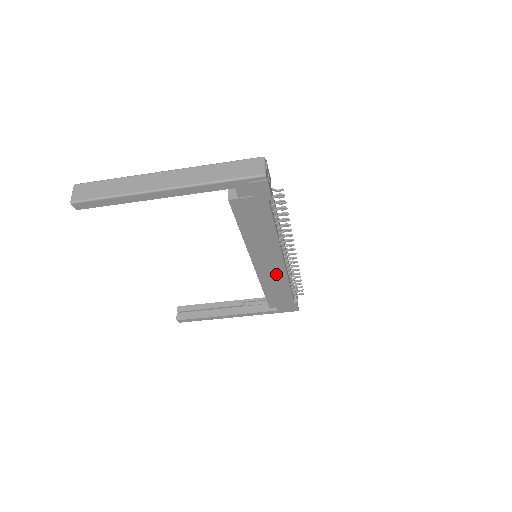
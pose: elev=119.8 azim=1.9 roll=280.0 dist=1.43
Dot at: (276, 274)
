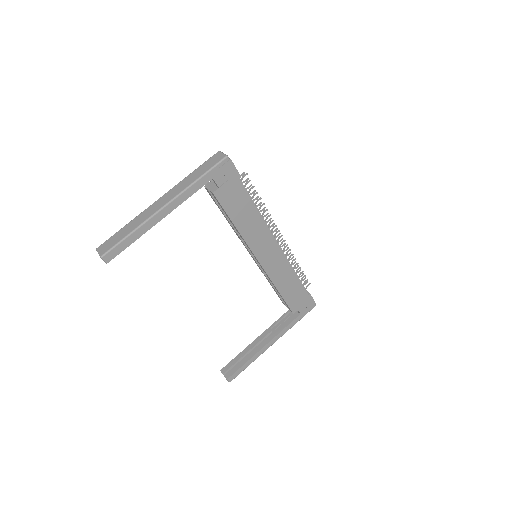
Dot at: (279, 264)
